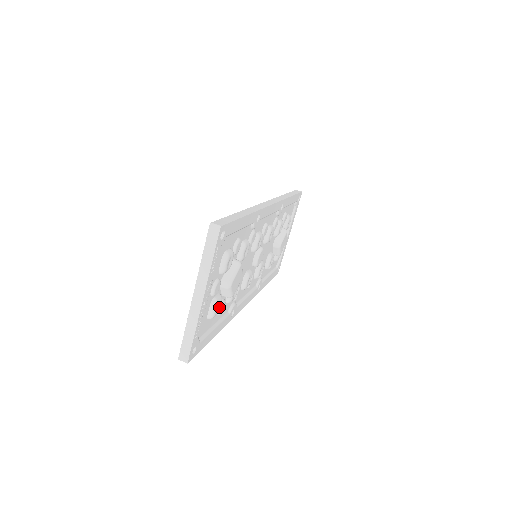
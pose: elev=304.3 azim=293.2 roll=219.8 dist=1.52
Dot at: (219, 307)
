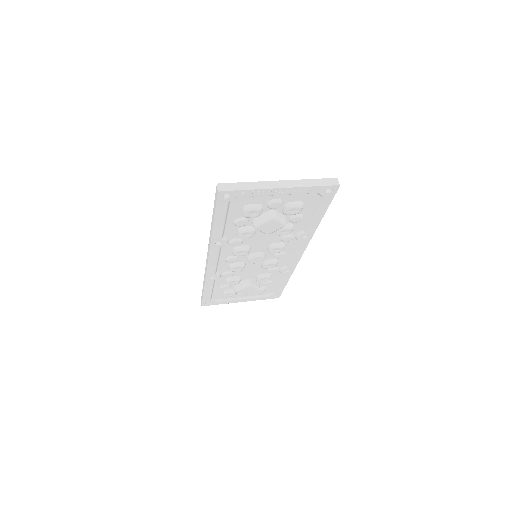
Dot at: (252, 215)
